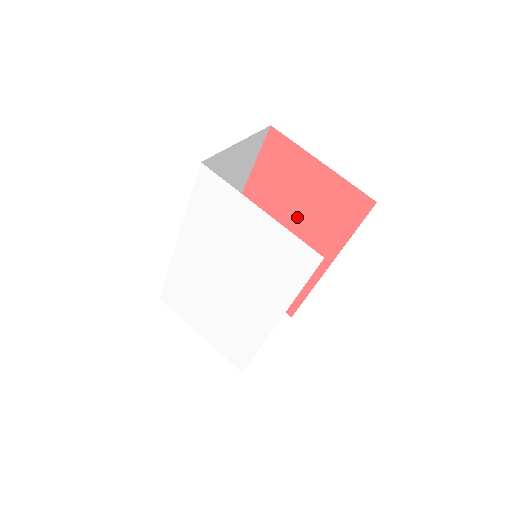
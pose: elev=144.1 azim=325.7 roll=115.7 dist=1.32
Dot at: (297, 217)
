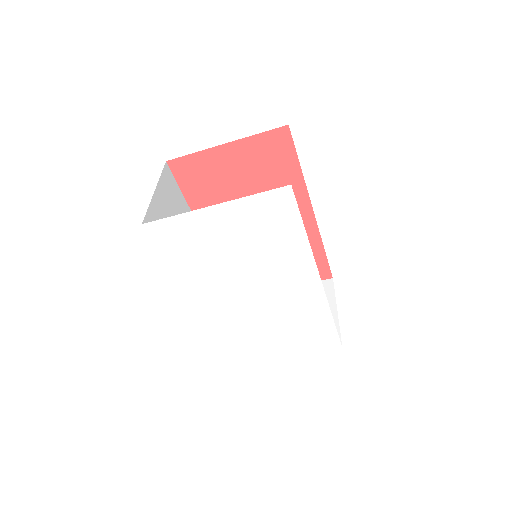
Dot at: occluded
